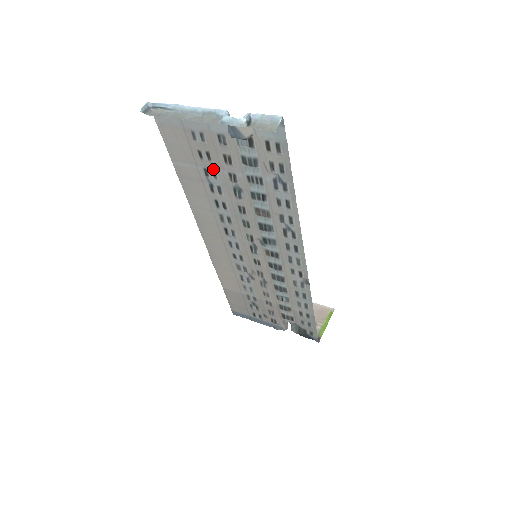
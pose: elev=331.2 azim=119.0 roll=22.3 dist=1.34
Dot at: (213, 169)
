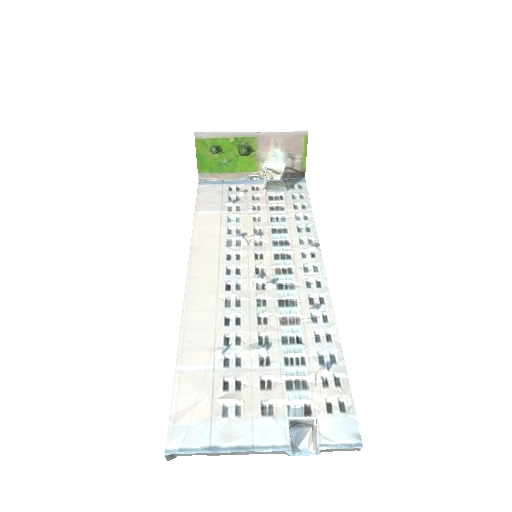
Dot at: (238, 368)
